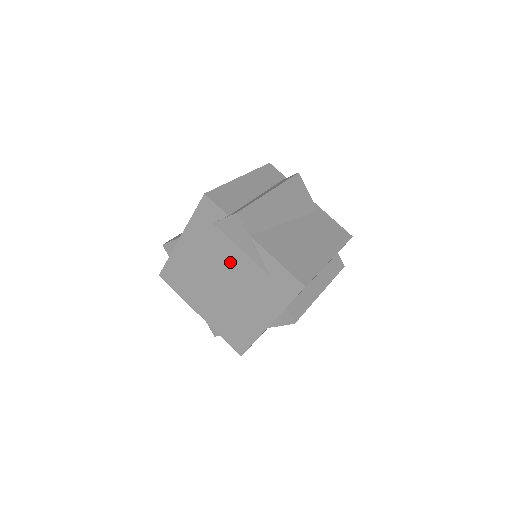
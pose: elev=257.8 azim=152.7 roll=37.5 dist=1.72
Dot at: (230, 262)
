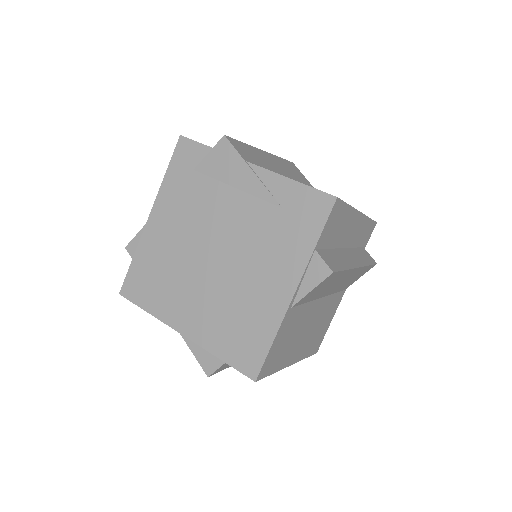
Dot at: (222, 216)
